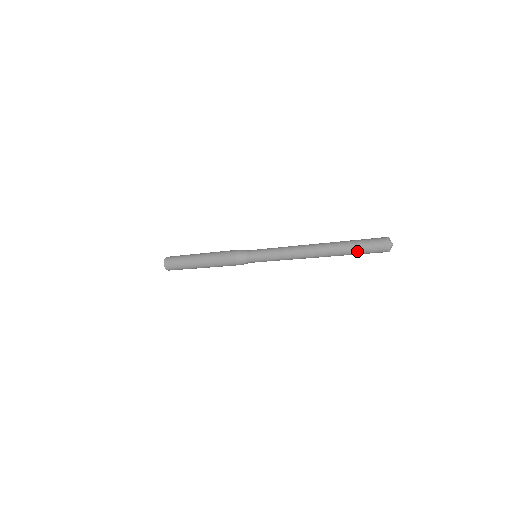
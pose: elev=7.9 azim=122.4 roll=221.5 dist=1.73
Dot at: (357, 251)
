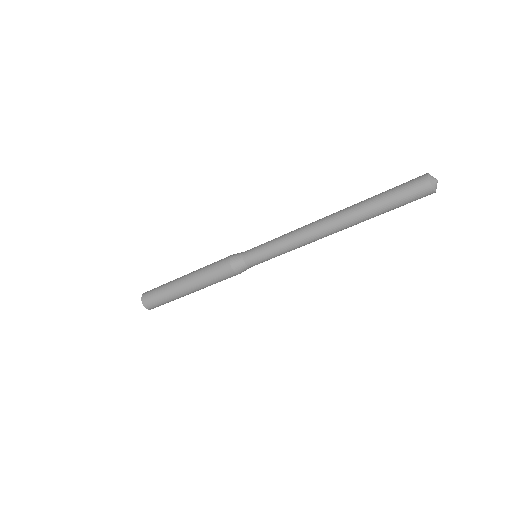
Dot at: (392, 207)
